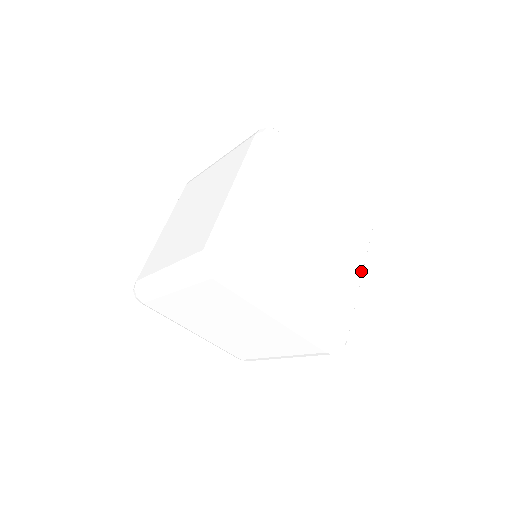
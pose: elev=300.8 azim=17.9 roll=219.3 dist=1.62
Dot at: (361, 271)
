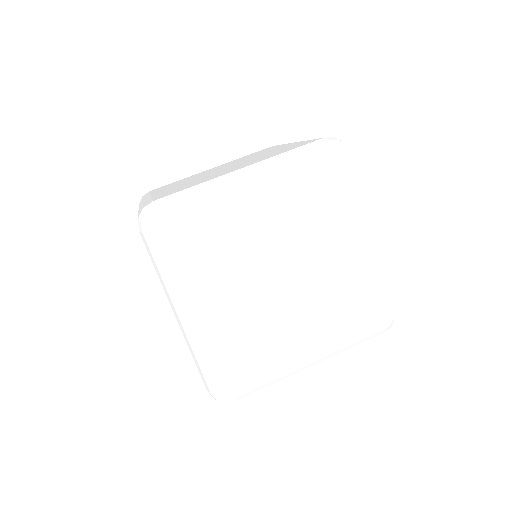
Dot at: (366, 235)
